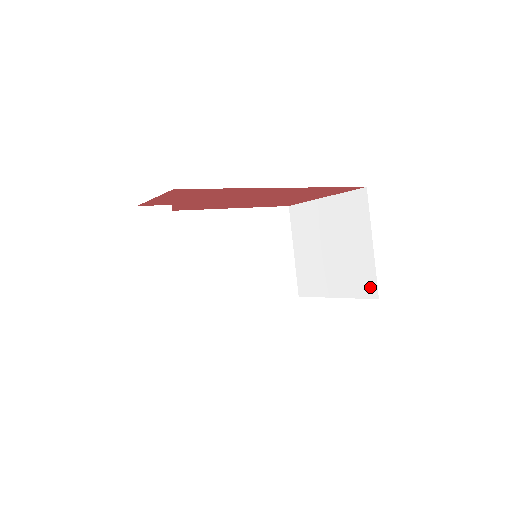
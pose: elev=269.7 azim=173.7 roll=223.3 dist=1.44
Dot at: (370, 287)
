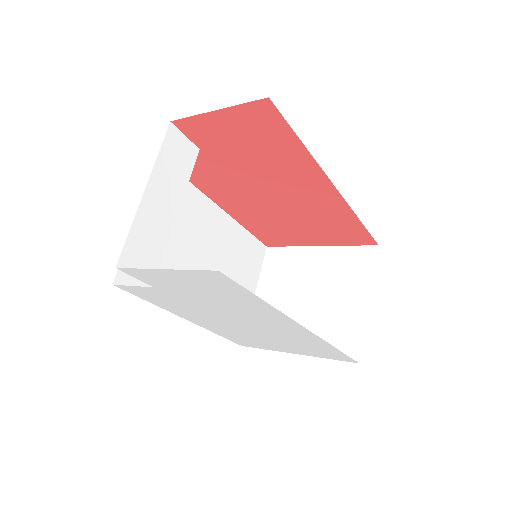
Dot at: (351, 348)
